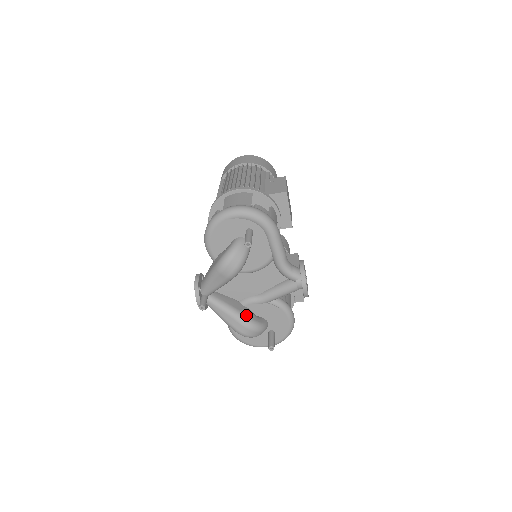
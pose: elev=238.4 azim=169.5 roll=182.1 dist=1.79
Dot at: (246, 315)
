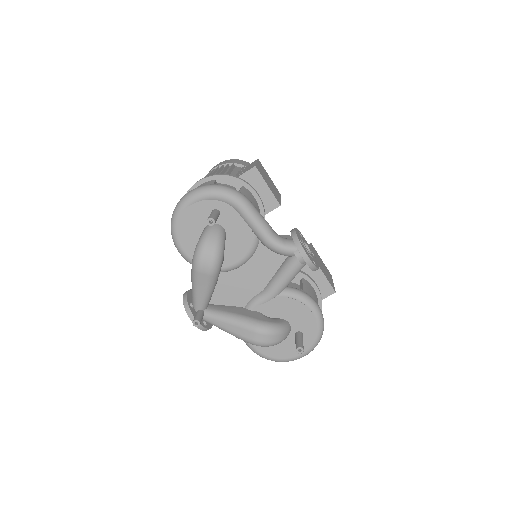
Dot at: (254, 318)
